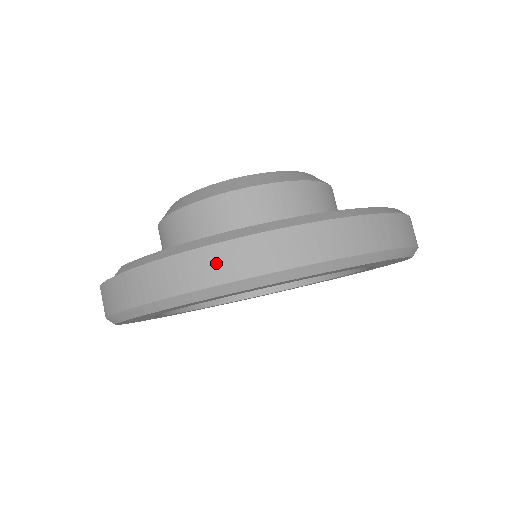
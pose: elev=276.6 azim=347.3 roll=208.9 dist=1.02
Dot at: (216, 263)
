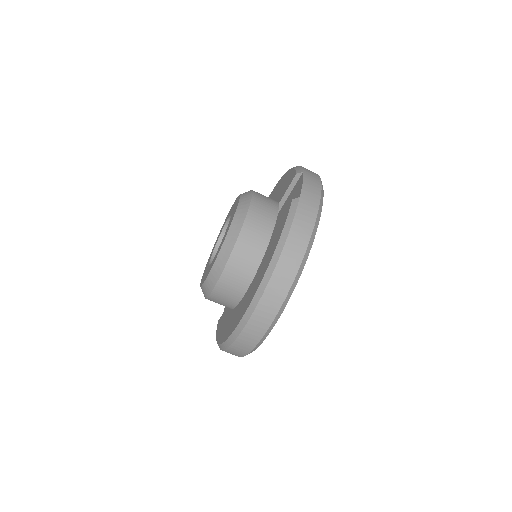
Dot at: occluded
